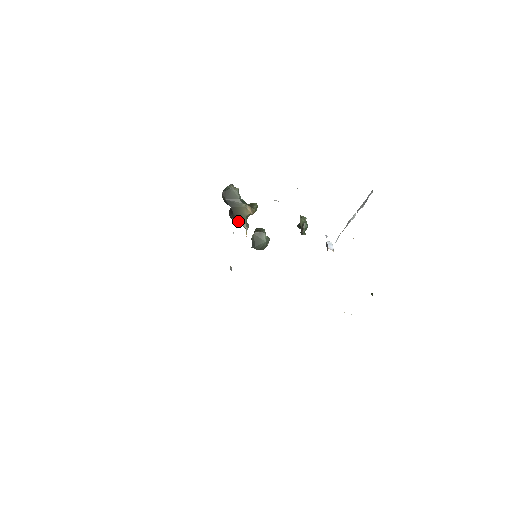
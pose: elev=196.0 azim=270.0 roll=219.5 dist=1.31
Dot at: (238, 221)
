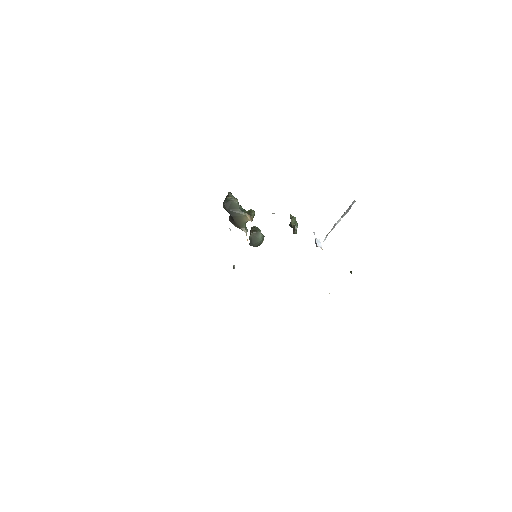
Dot at: (238, 226)
